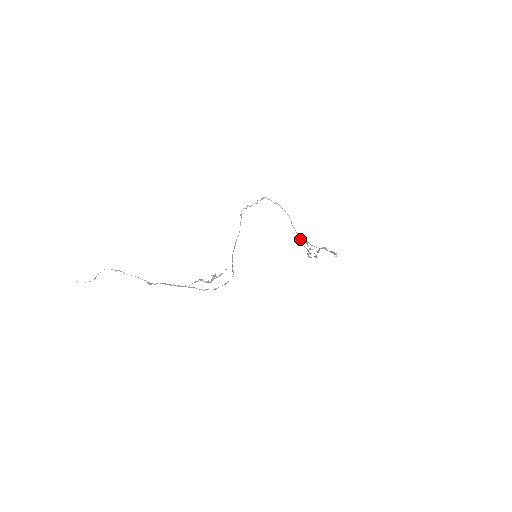
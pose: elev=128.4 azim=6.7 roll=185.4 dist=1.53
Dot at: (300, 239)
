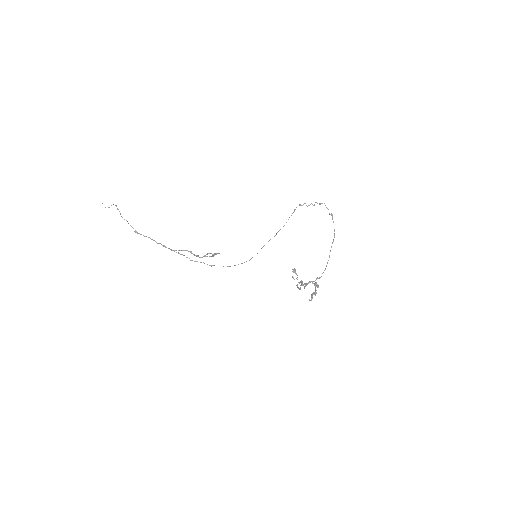
Dot at: (327, 263)
